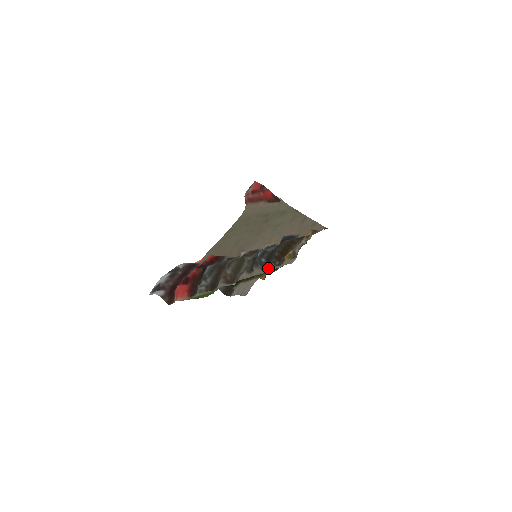
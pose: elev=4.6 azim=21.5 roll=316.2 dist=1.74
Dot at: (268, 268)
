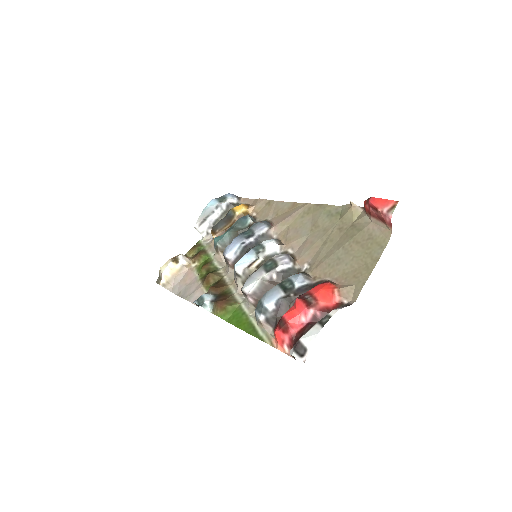
Dot at: occluded
